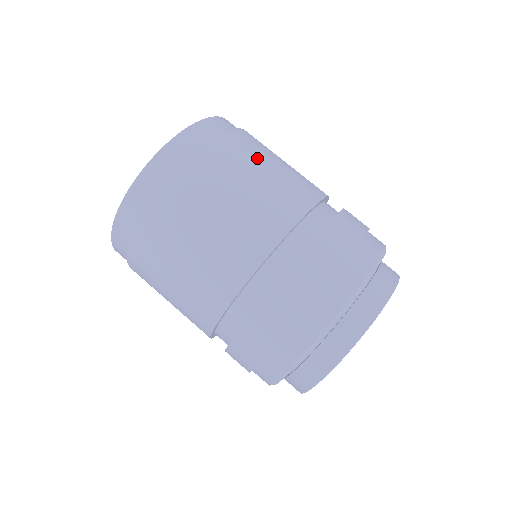
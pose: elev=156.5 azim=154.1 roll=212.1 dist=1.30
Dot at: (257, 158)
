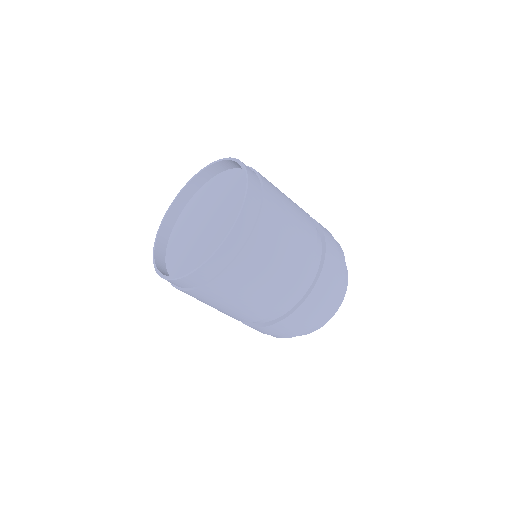
Dot at: (282, 197)
